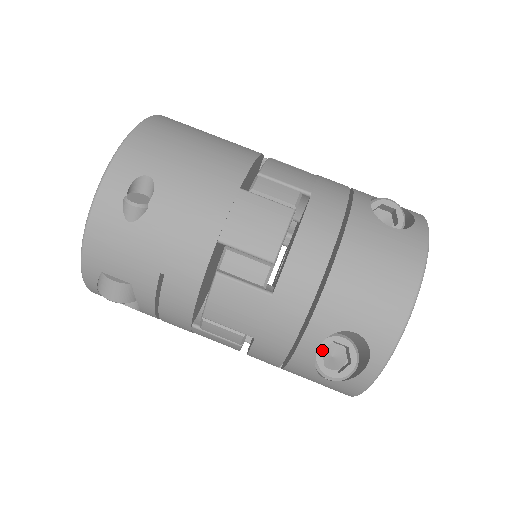
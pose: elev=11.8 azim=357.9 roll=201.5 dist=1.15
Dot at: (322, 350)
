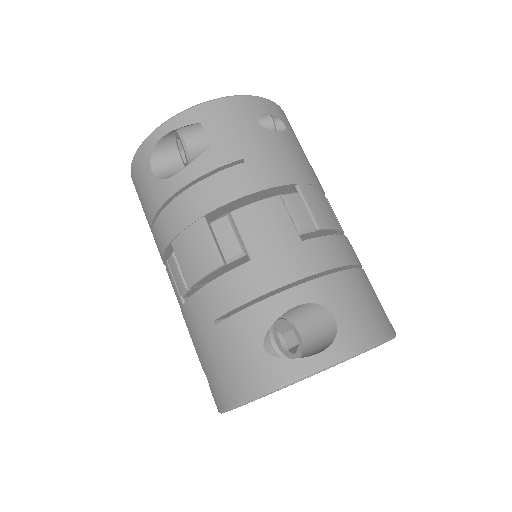
Dot at: (282, 323)
